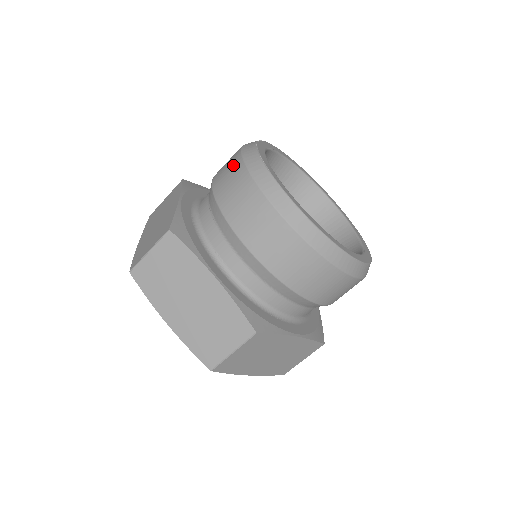
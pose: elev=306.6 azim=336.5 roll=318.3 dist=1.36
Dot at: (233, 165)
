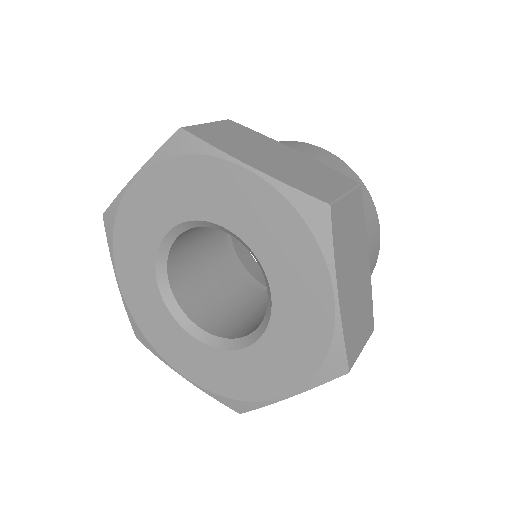
Dot at: occluded
